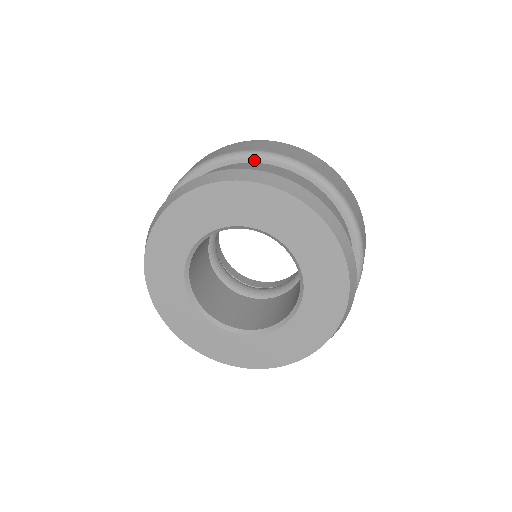
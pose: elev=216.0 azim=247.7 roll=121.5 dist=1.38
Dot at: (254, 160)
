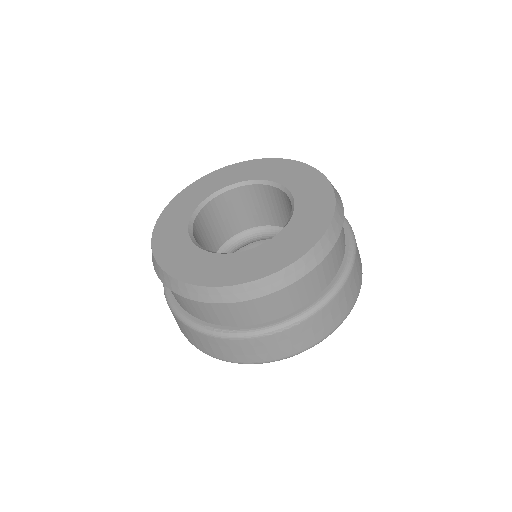
Dot at: occluded
